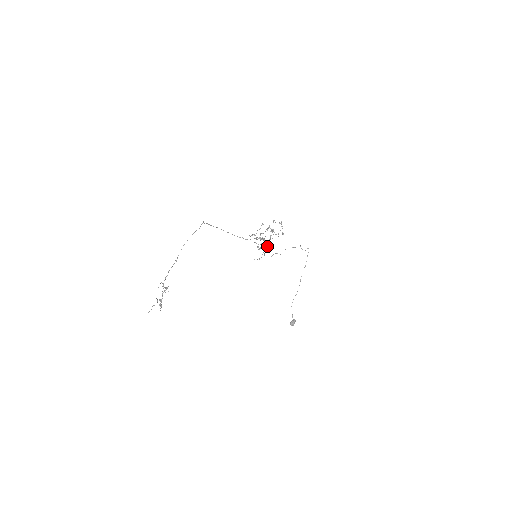
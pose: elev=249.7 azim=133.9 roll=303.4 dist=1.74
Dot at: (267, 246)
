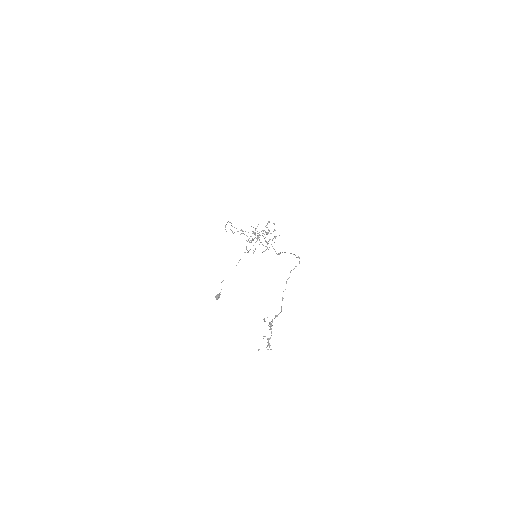
Dot at: (259, 244)
